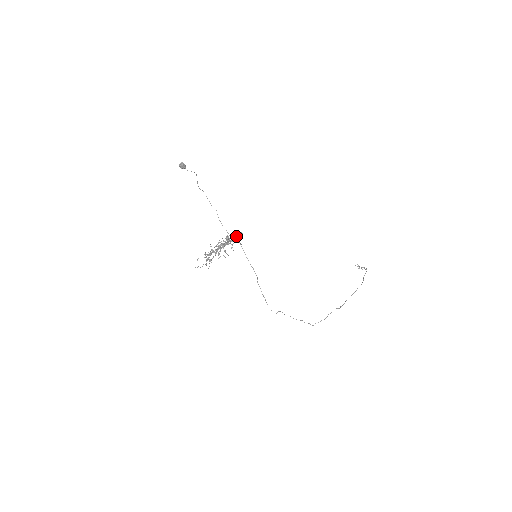
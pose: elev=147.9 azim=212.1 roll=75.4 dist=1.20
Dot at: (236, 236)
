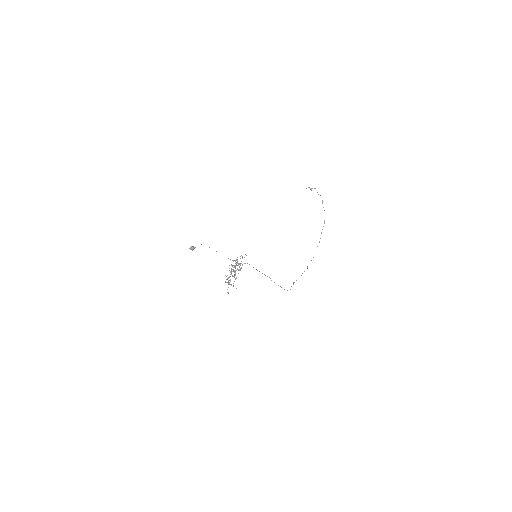
Dot at: occluded
